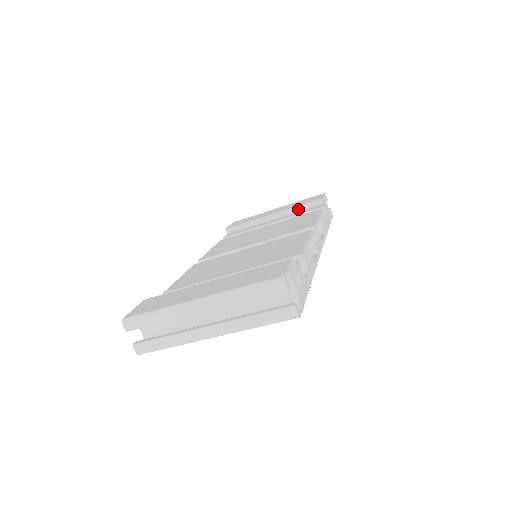
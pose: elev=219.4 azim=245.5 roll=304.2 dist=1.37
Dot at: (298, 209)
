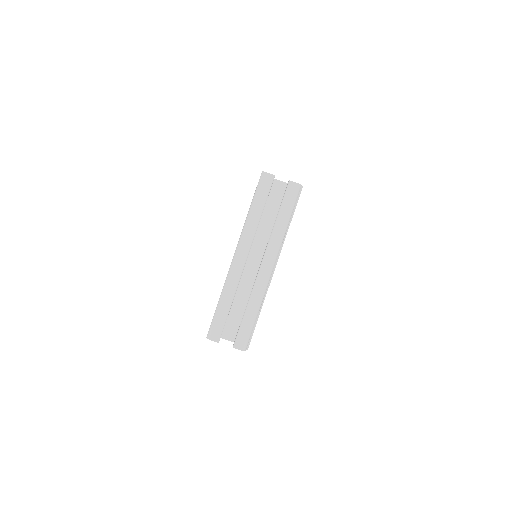
Dot at: occluded
